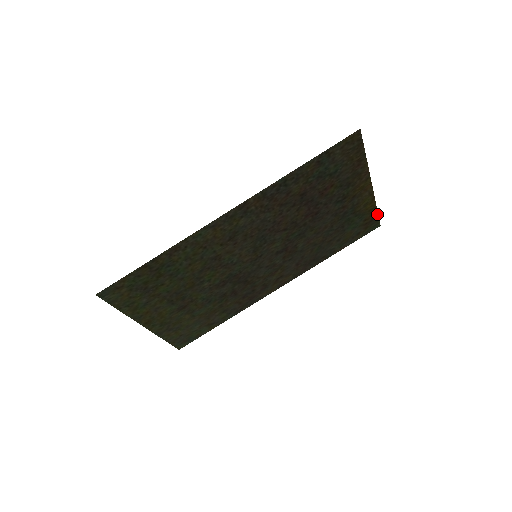
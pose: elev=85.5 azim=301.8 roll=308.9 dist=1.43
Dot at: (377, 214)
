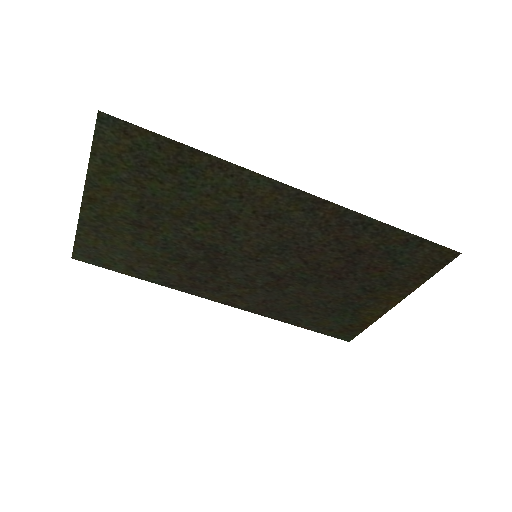
Dot at: (362, 330)
